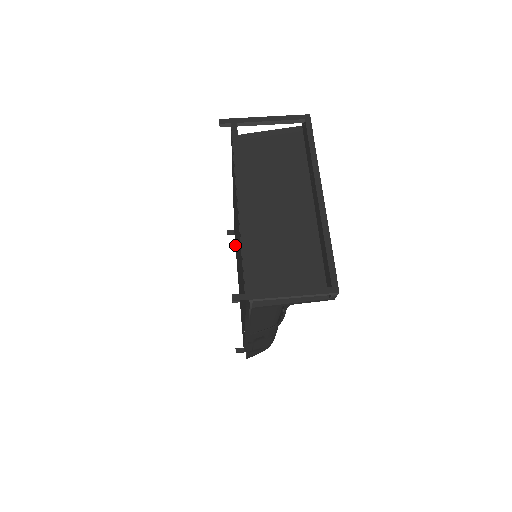
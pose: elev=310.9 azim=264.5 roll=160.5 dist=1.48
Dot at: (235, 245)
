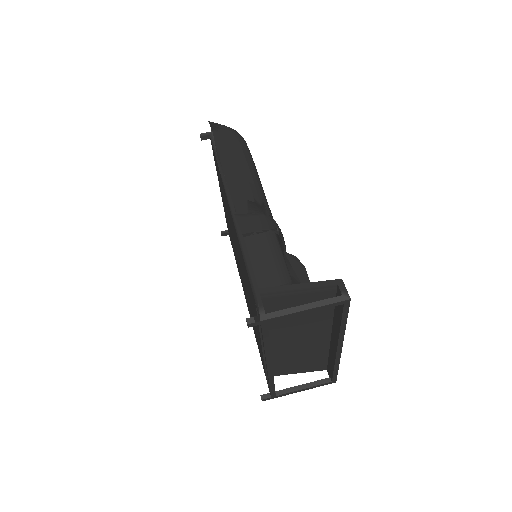
Dot at: (213, 154)
